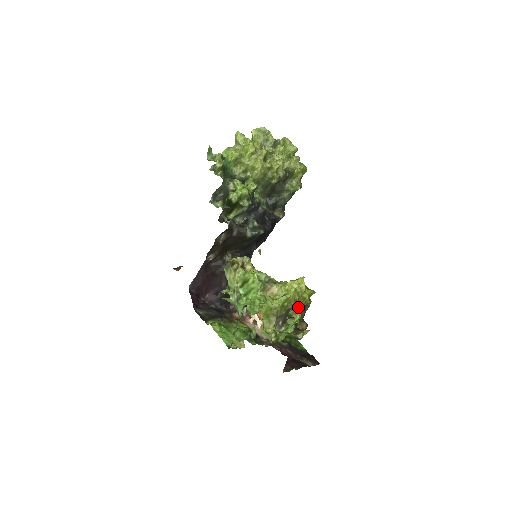
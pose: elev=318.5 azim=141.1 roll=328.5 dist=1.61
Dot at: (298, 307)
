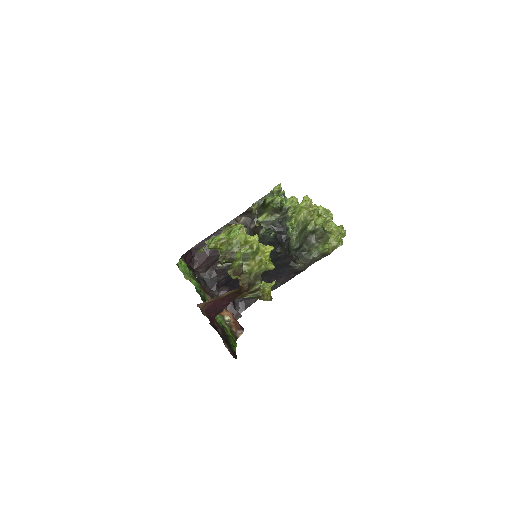
Dot at: (252, 269)
